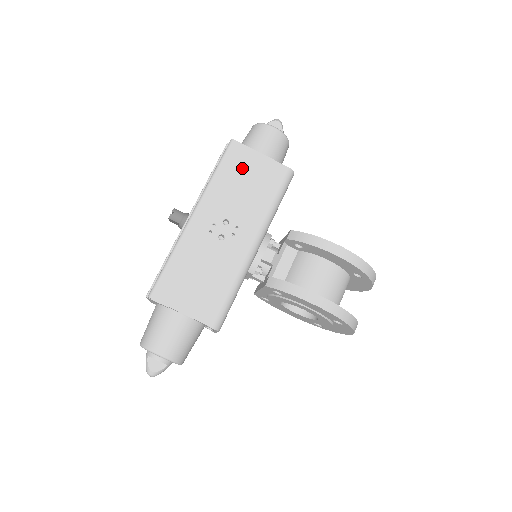
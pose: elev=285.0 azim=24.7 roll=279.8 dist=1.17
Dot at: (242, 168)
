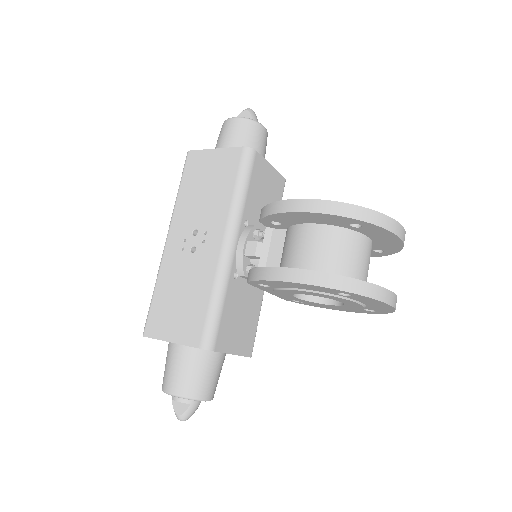
Dot at: (200, 173)
